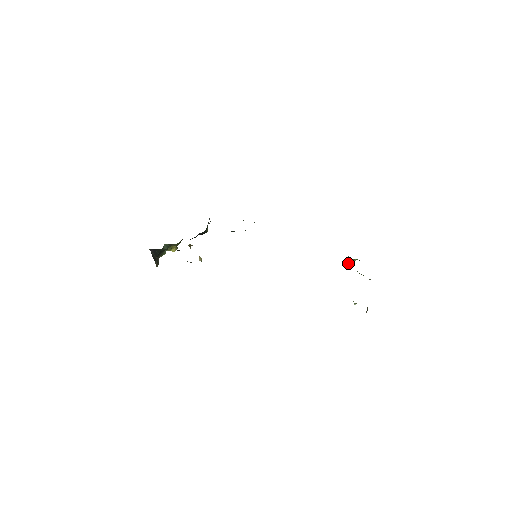
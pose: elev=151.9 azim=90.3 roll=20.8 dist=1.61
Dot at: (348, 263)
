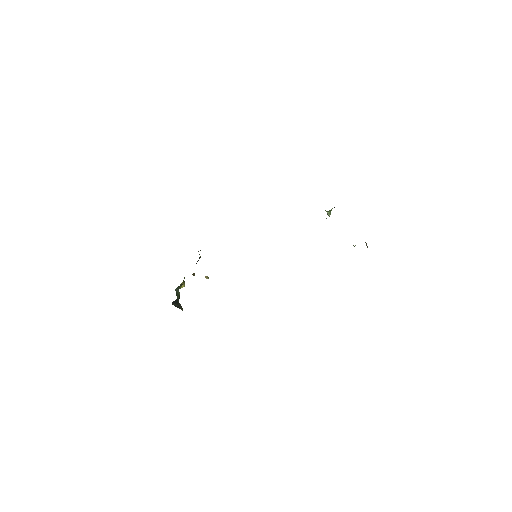
Dot at: (328, 215)
